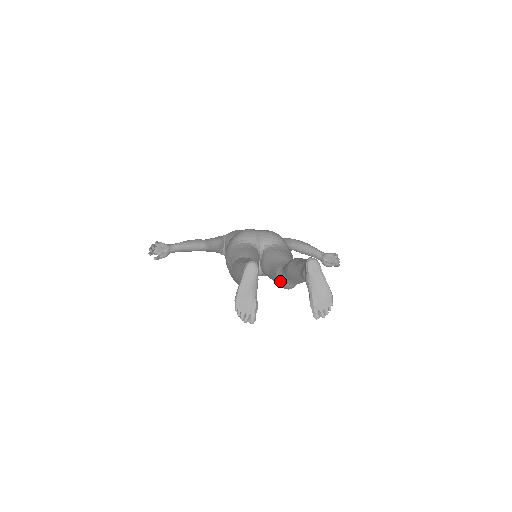
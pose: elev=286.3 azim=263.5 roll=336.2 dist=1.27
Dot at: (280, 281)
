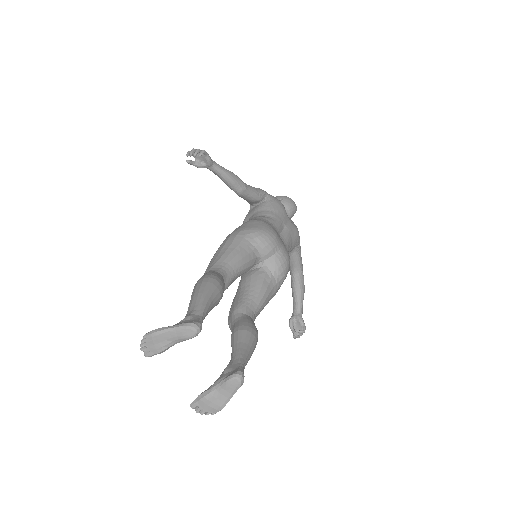
Dot at: (231, 316)
